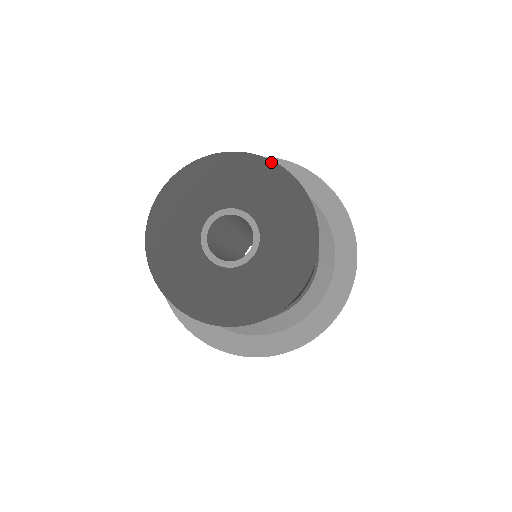
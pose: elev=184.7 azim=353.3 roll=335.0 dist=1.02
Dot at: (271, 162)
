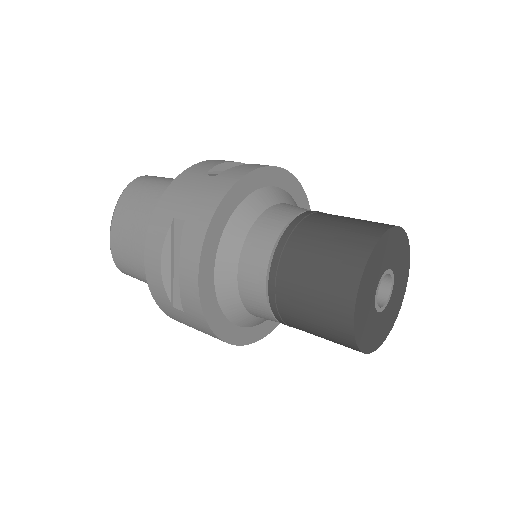
Dot at: (408, 242)
